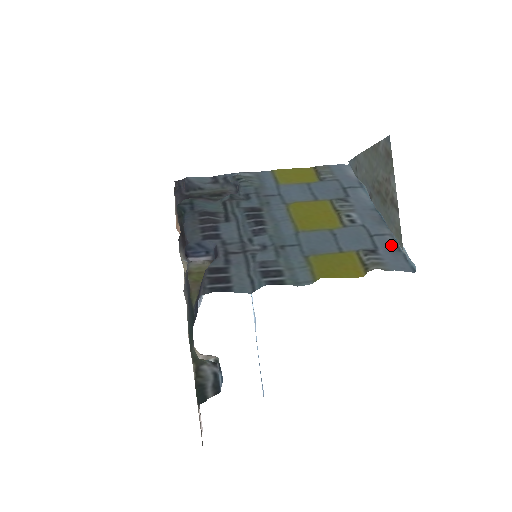
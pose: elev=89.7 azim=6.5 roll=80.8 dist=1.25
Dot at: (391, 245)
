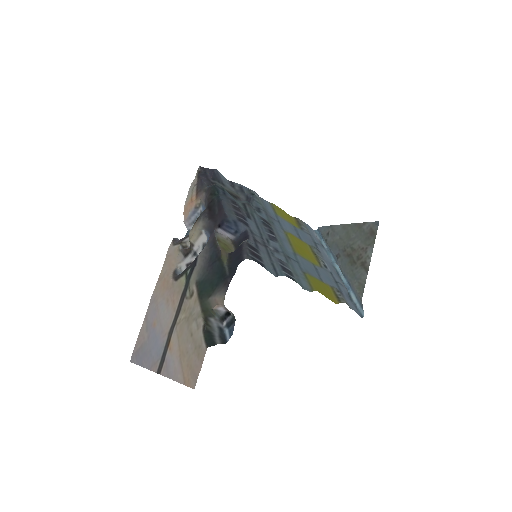
Dot at: (347, 294)
